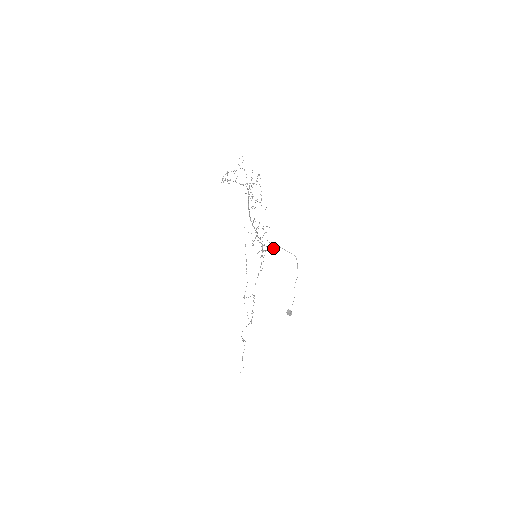
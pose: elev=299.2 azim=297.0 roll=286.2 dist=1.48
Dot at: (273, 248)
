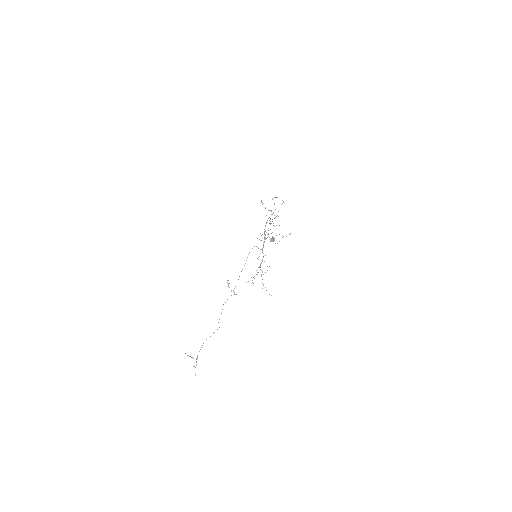
Dot at: occluded
